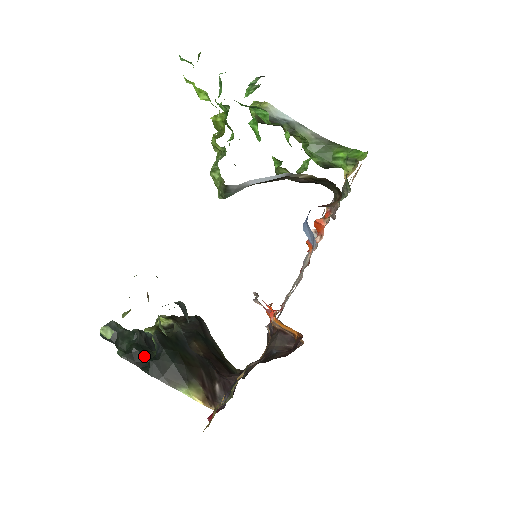
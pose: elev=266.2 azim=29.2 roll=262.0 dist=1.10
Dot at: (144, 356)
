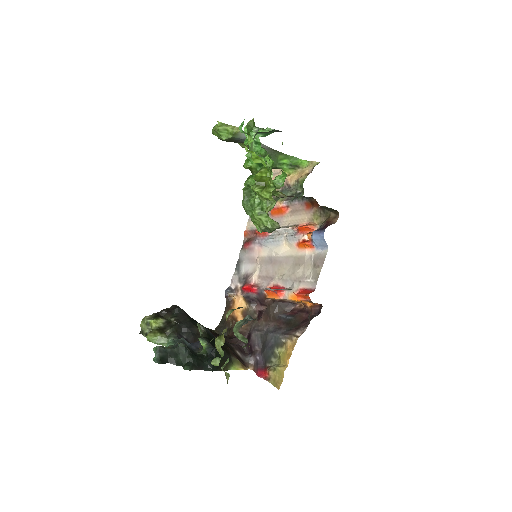
Dot at: (200, 360)
